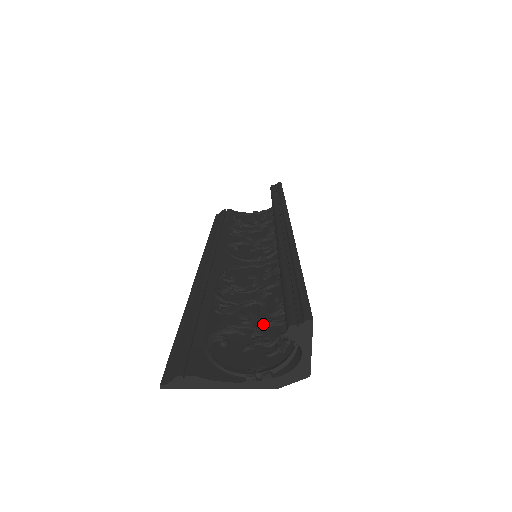
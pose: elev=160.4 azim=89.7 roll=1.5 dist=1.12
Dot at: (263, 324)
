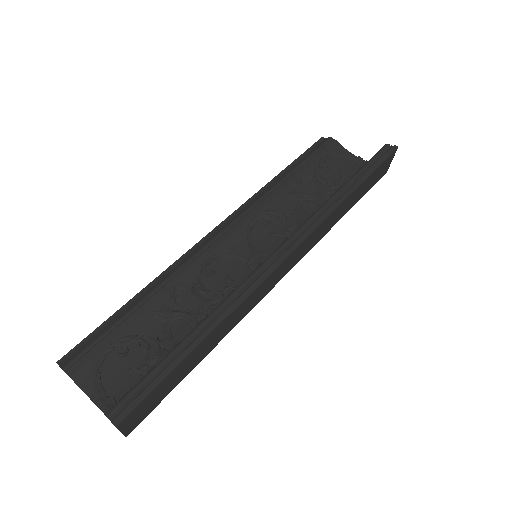
Dot at: (163, 355)
